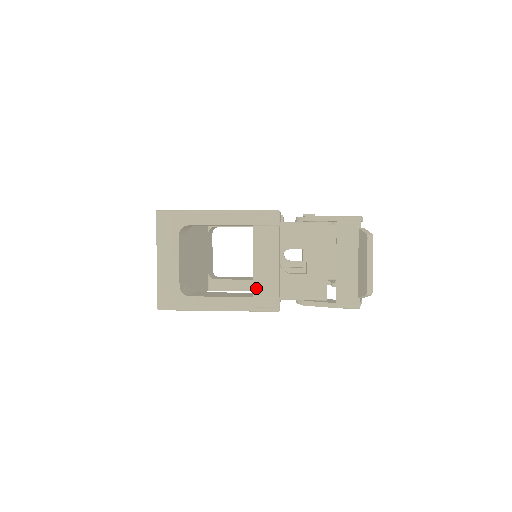
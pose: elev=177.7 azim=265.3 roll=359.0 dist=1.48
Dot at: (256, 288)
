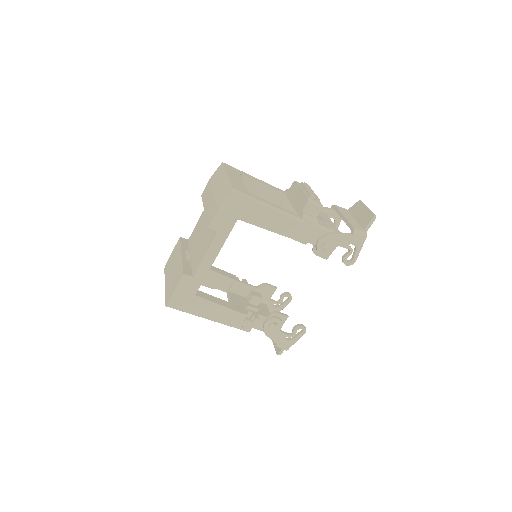
Dot at: (308, 196)
